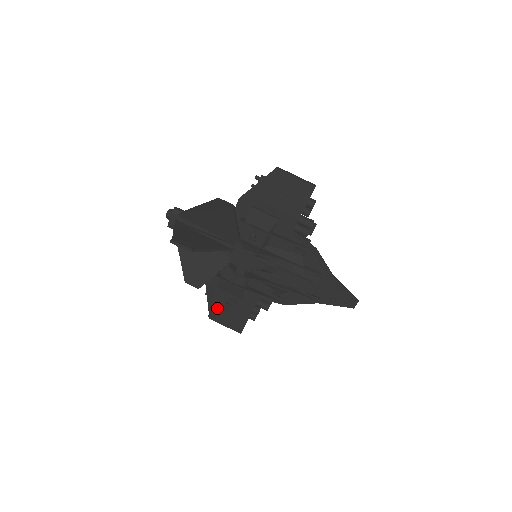
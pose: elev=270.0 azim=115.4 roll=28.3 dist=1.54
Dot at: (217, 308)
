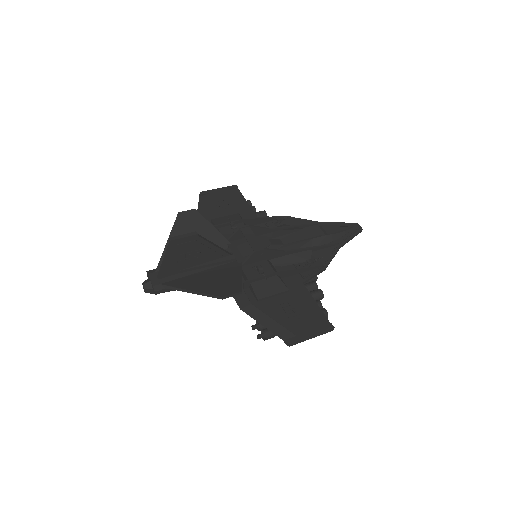
Dot at: (283, 324)
